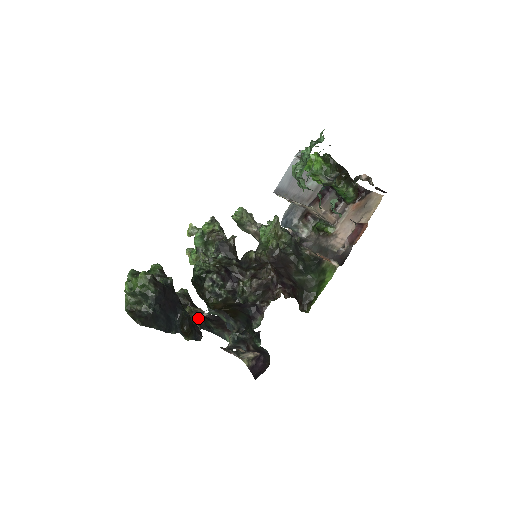
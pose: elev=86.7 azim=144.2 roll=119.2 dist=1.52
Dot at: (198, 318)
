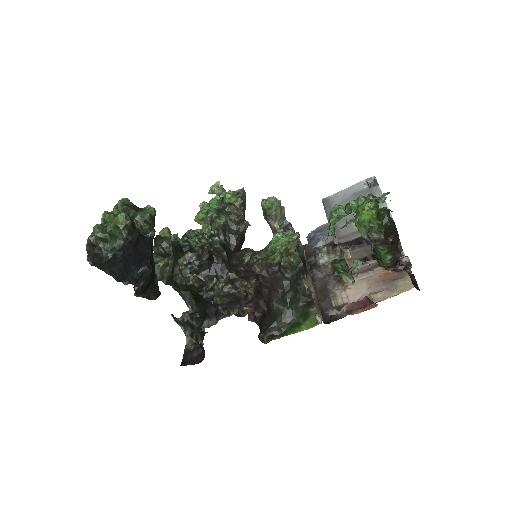
Dot at: (170, 274)
